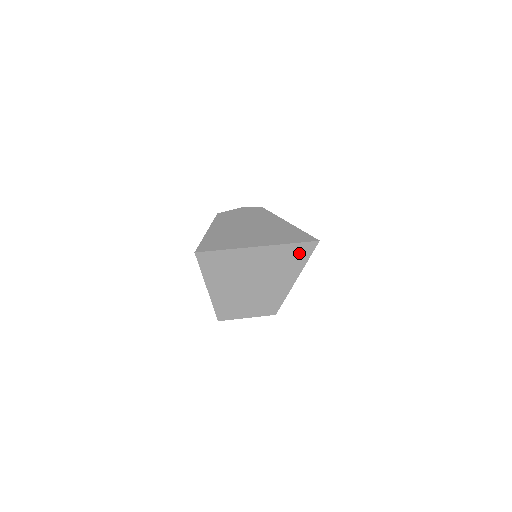
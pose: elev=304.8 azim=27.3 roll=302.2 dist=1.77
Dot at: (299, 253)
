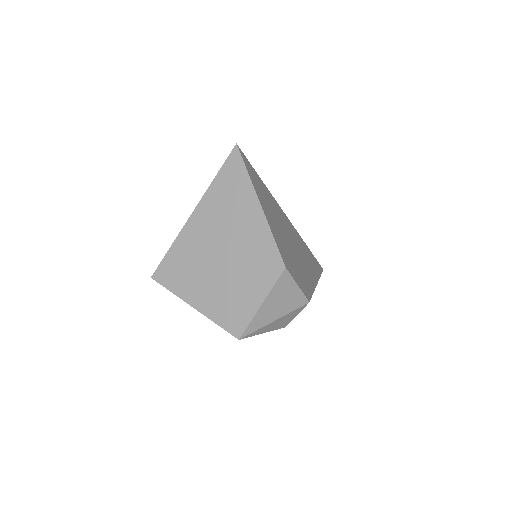
Dot at: (233, 176)
